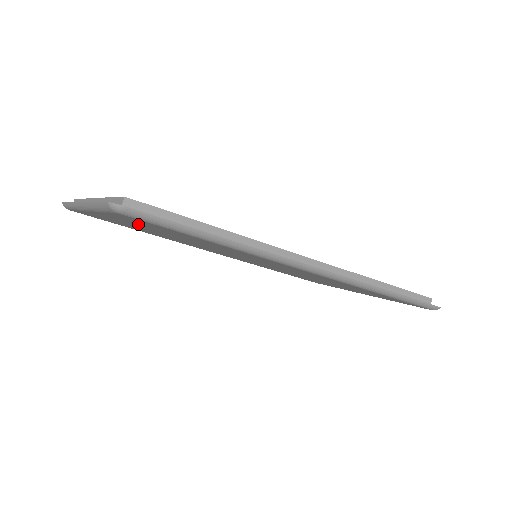
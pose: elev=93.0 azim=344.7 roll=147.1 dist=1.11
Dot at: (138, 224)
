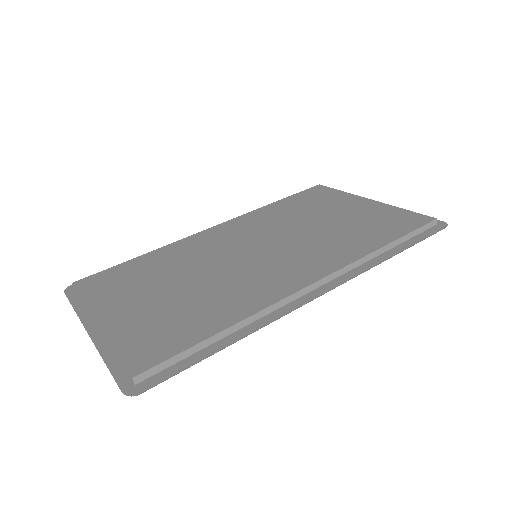
Dot at: occluded
